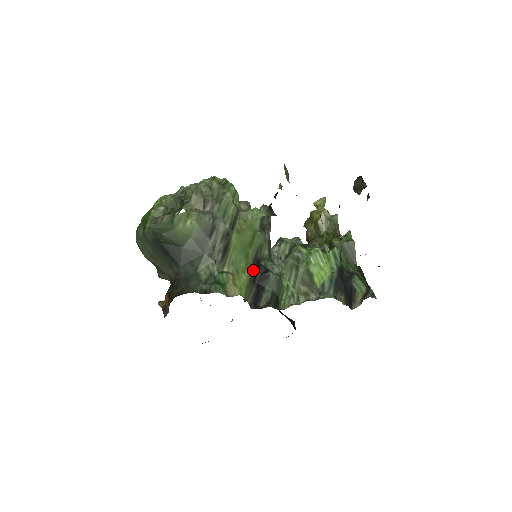
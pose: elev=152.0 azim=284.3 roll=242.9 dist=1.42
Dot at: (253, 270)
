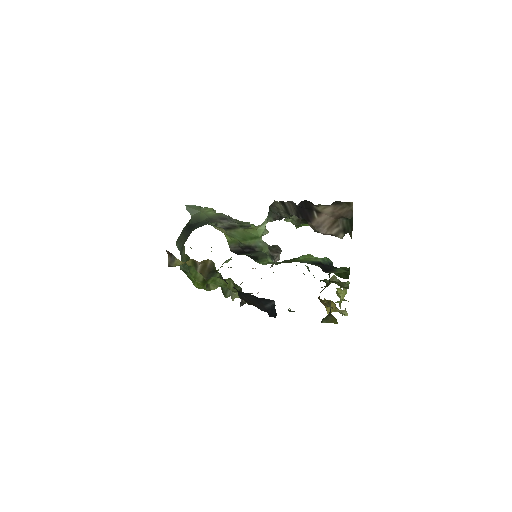
Dot at: (246, 247)
